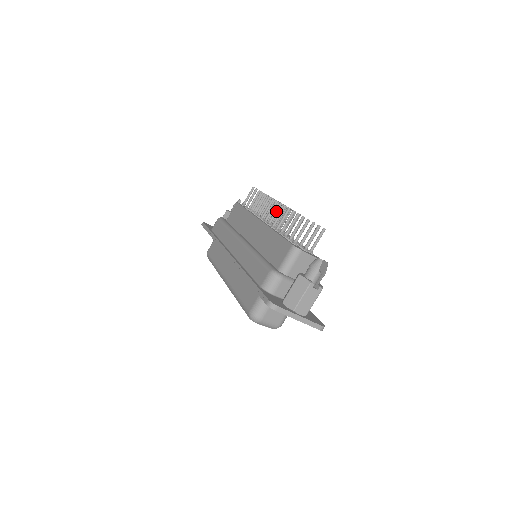
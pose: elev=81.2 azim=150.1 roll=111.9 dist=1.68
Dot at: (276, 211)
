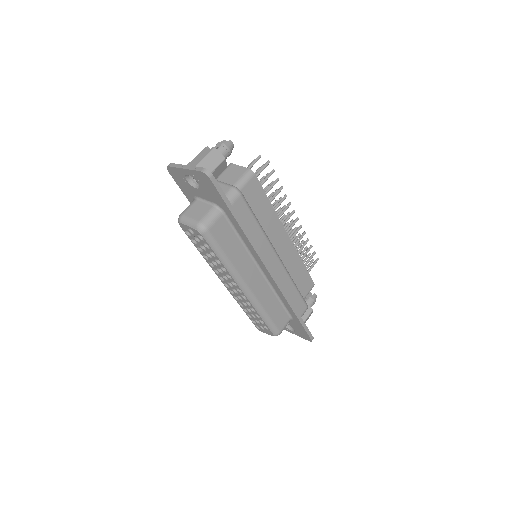
Dot at: occluded
